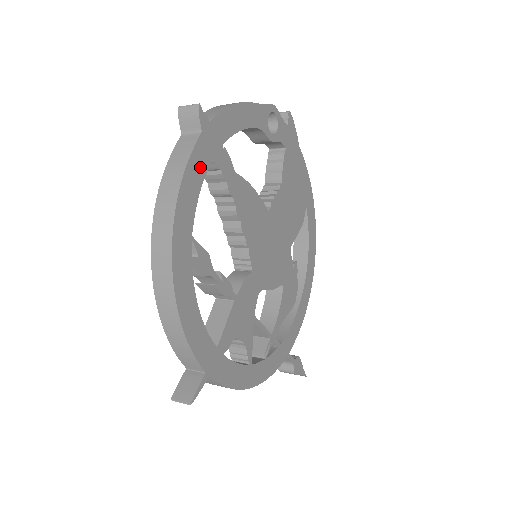
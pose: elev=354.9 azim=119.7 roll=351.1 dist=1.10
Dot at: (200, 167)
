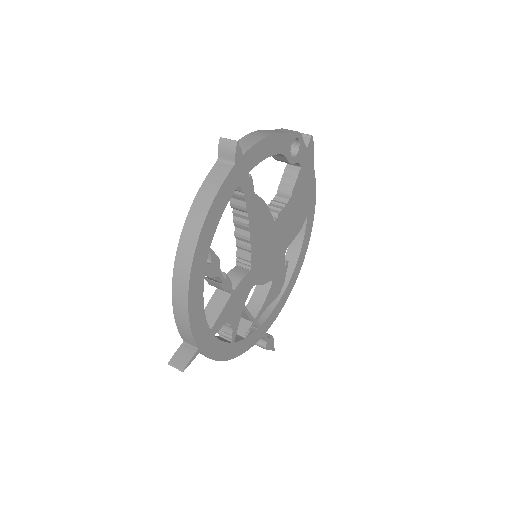
Dot at: (228, 192)
